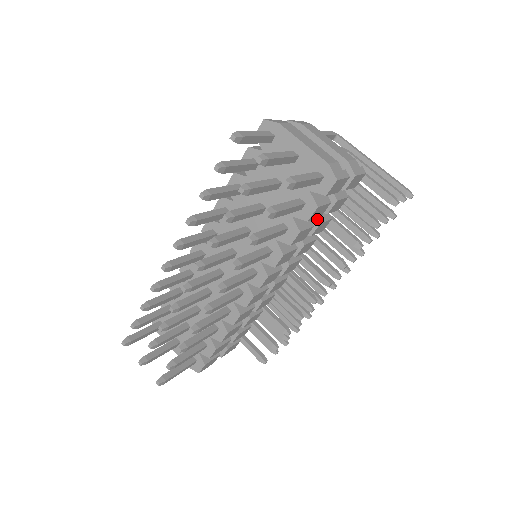
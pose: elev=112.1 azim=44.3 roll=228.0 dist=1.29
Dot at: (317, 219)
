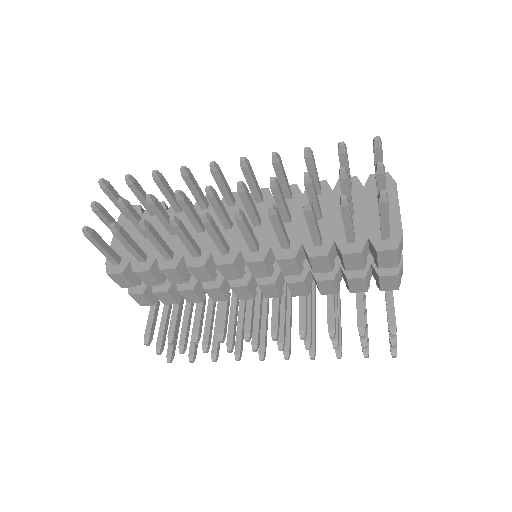
Dot at: (335, 275)
